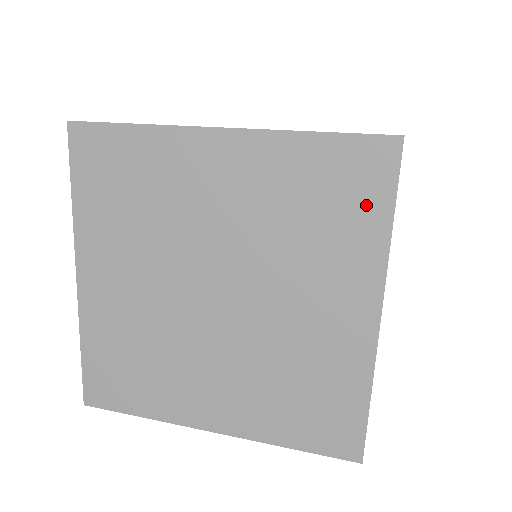
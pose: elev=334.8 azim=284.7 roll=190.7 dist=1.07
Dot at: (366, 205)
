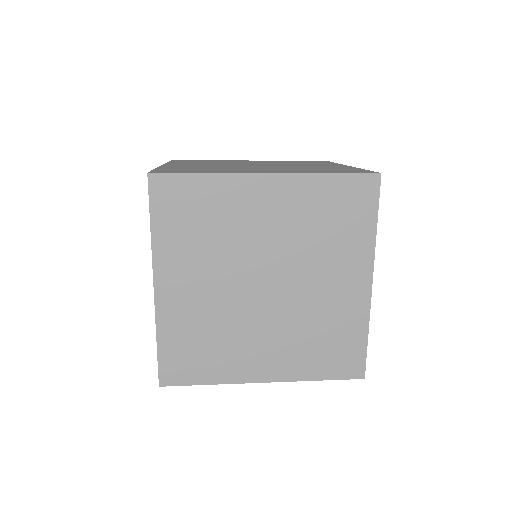
Dot at: (361, 216)
